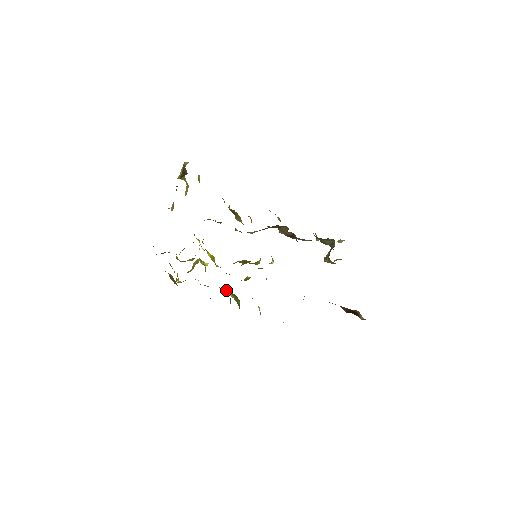
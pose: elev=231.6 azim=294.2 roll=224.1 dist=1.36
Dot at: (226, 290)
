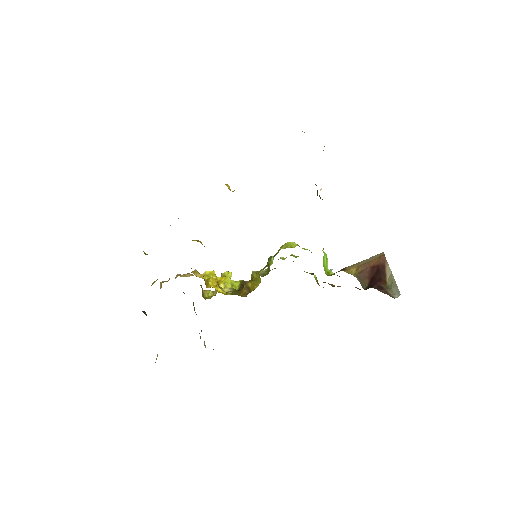
Dot at: occluded
